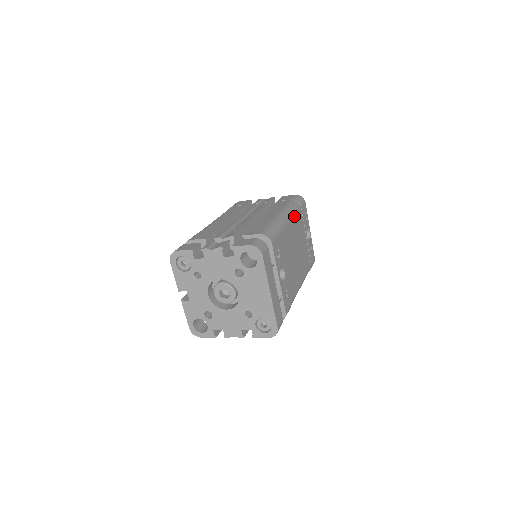
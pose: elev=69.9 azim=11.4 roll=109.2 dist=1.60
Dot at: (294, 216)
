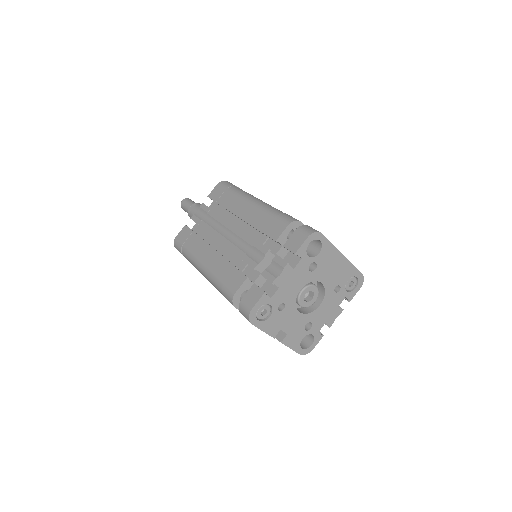
Dot at: occluded
